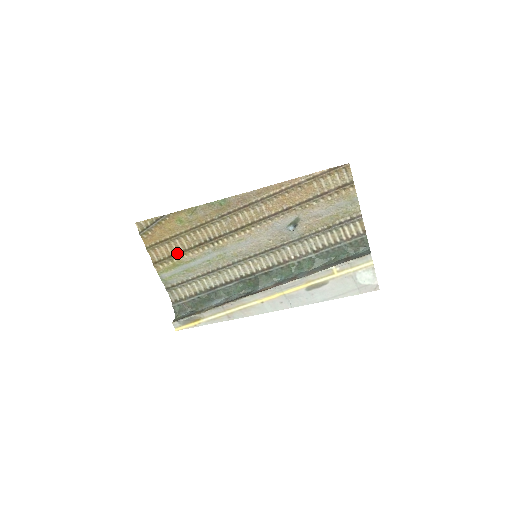
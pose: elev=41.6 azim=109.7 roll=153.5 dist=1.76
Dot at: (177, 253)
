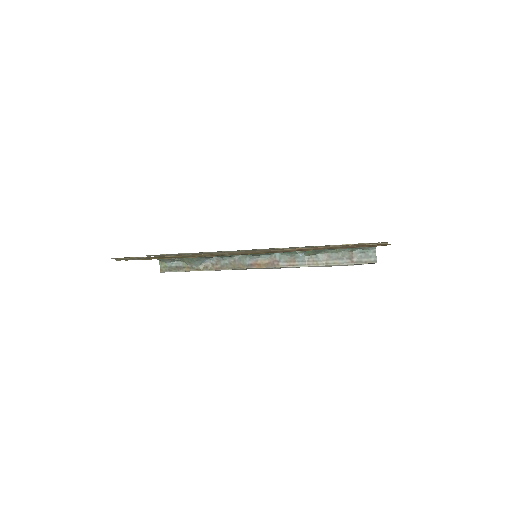
Dot at: (163, 258)
